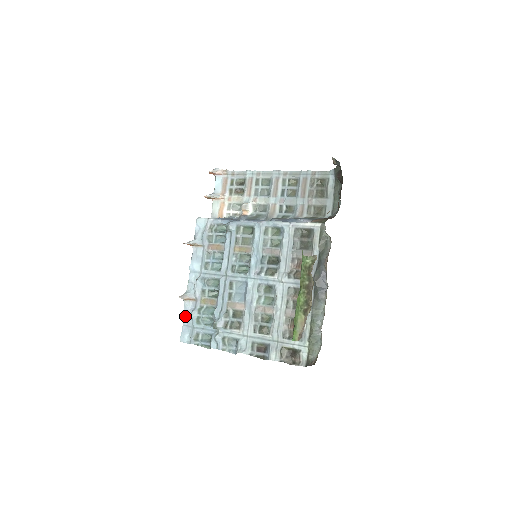
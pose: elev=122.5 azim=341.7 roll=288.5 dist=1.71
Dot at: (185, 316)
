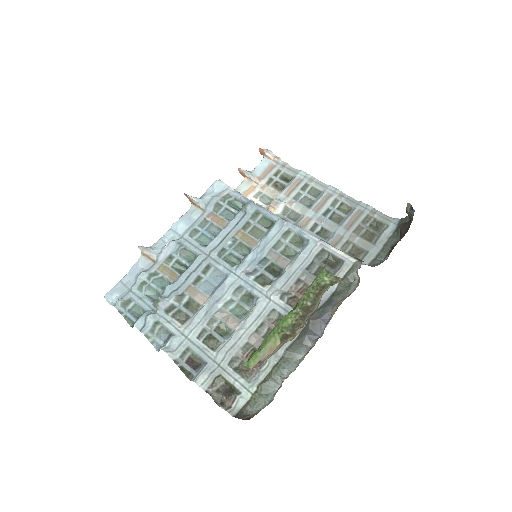
Dot at: (130, 272)
